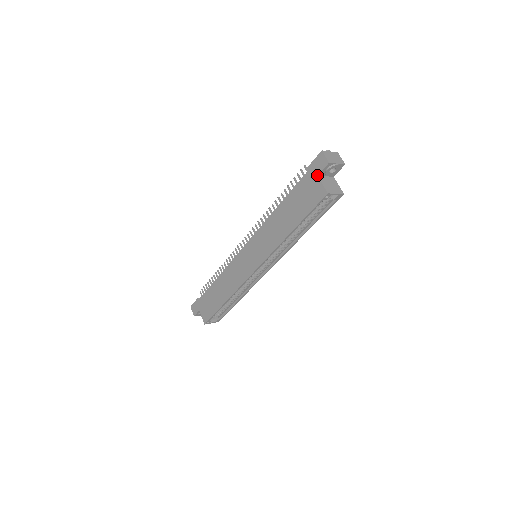
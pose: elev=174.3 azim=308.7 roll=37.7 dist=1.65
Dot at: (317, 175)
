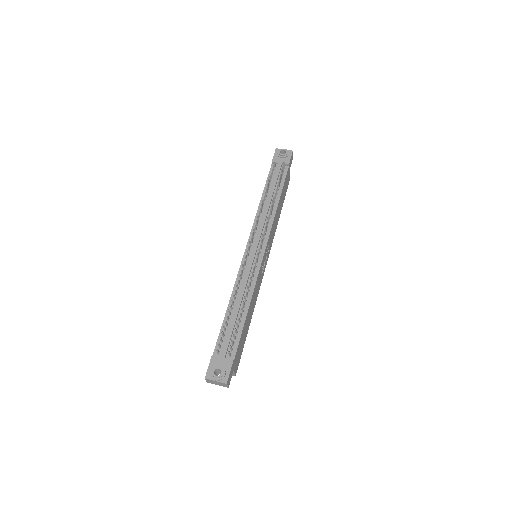
Dot at: occluded
